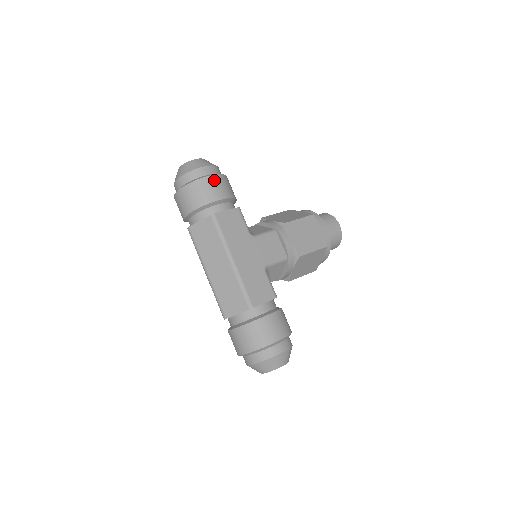
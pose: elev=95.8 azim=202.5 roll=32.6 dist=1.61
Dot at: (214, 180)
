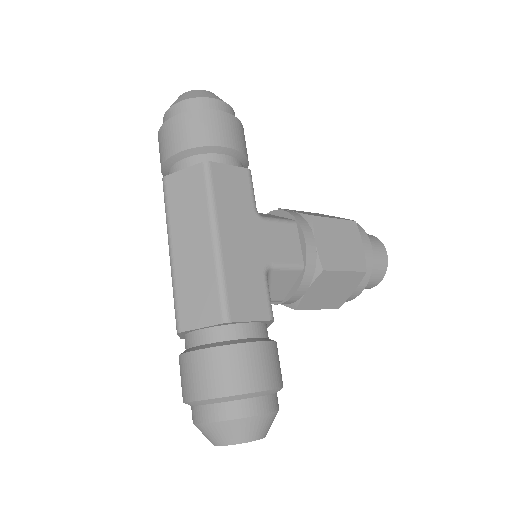
Dot at: (223, 118)
